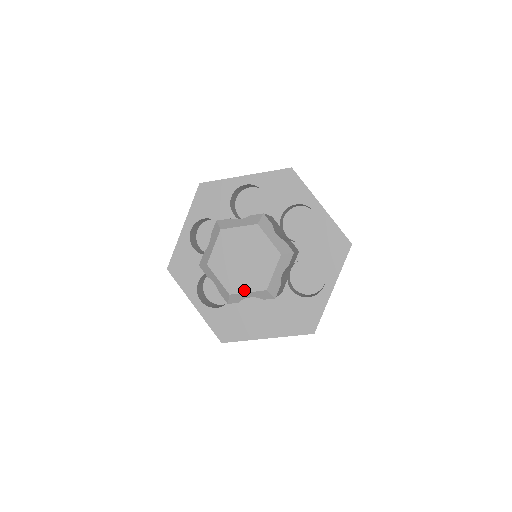
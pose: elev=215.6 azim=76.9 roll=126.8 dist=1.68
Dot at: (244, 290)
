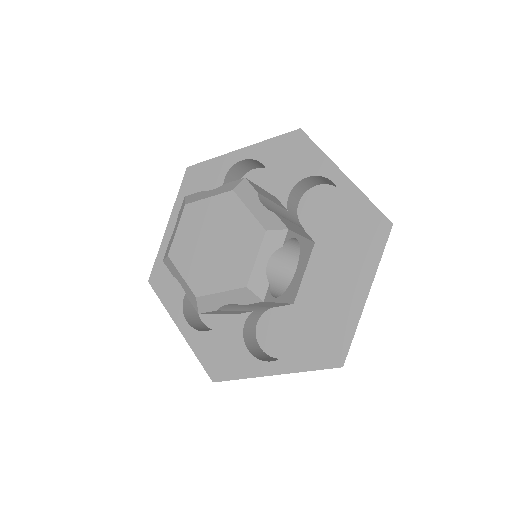
Dot at: (250, 263)
